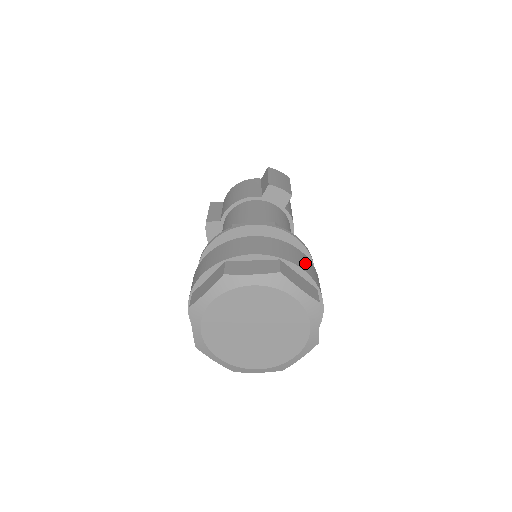
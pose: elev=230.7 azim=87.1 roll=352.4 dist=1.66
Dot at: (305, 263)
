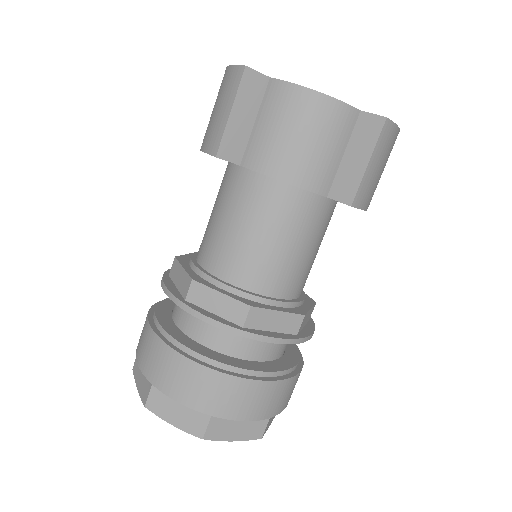
Dot at: occluded
